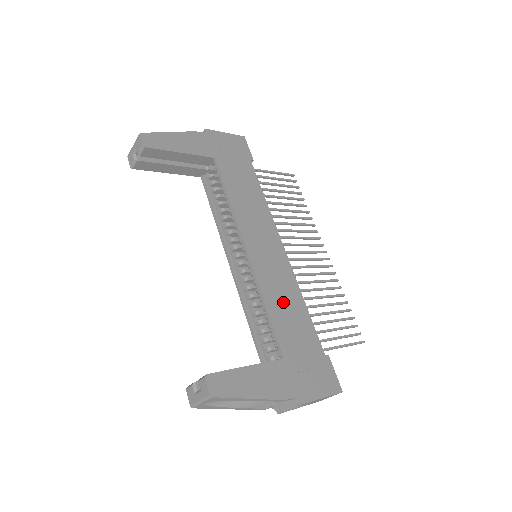
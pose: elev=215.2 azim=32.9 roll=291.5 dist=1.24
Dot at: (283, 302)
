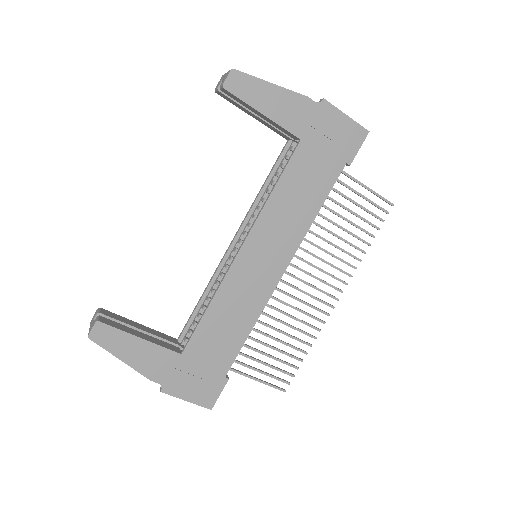
Dot at: (229, 314)
